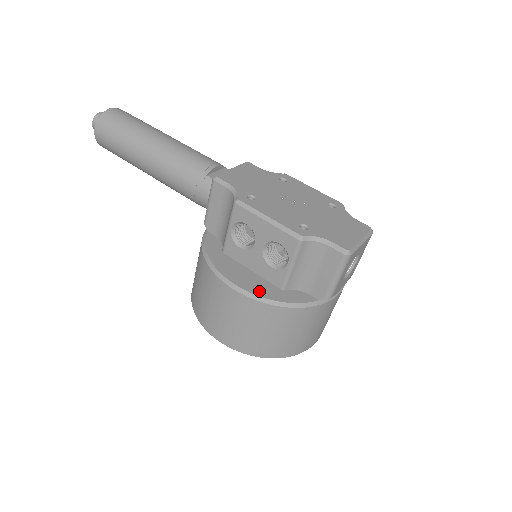
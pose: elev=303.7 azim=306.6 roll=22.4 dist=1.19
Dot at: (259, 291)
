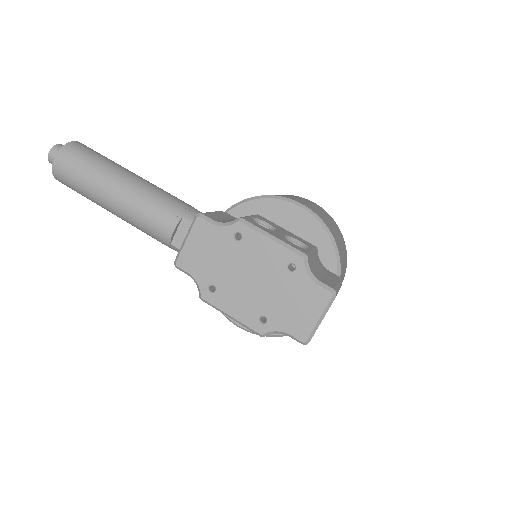
Dot at: occluded
